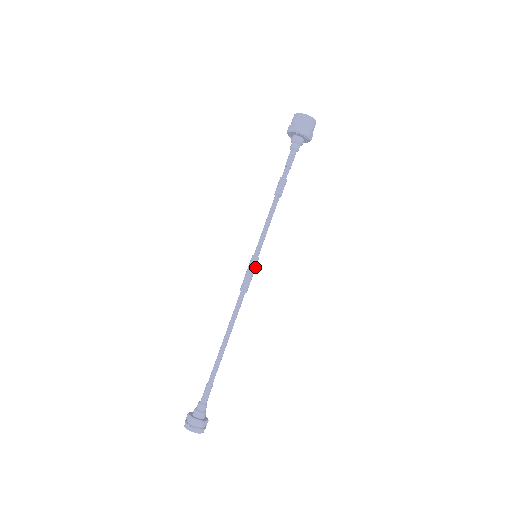
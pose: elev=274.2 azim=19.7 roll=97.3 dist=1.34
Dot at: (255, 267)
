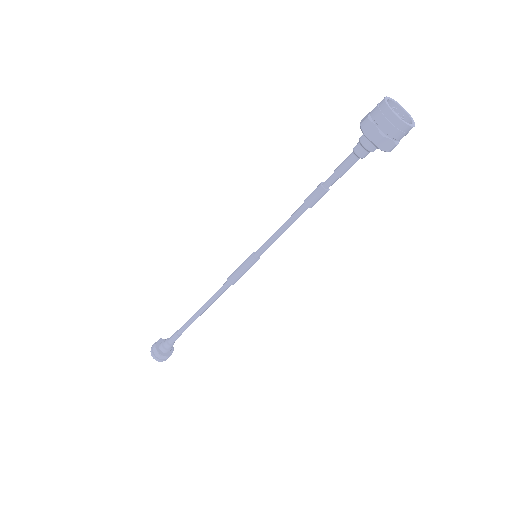
Dot at: (251, 266)
